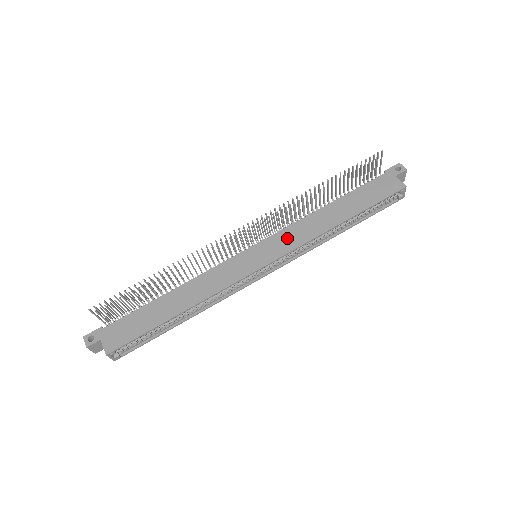
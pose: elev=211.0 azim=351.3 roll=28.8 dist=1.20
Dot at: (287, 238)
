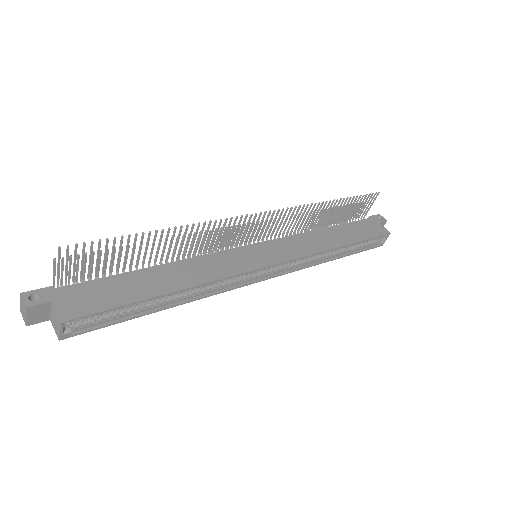
Dot at: (291, 246)
